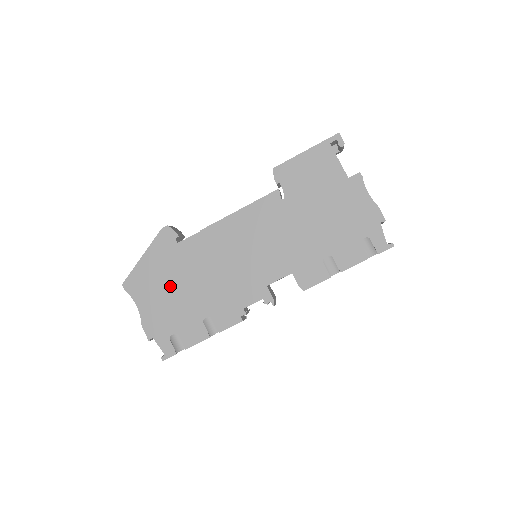
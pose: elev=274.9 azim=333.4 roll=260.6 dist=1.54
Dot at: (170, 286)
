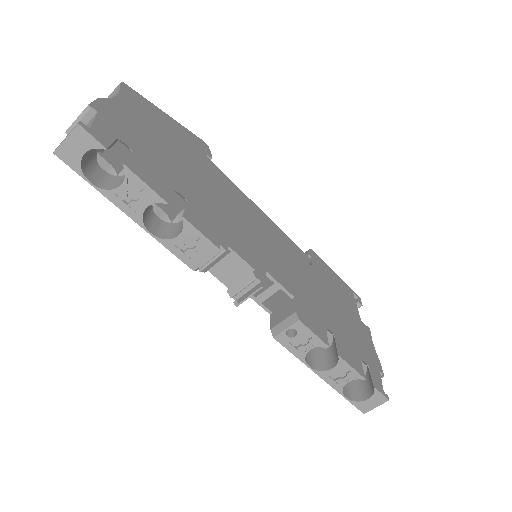
Dot at: (170, 145)
